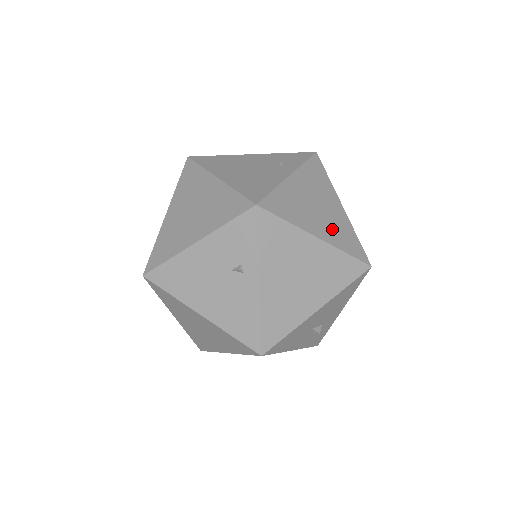
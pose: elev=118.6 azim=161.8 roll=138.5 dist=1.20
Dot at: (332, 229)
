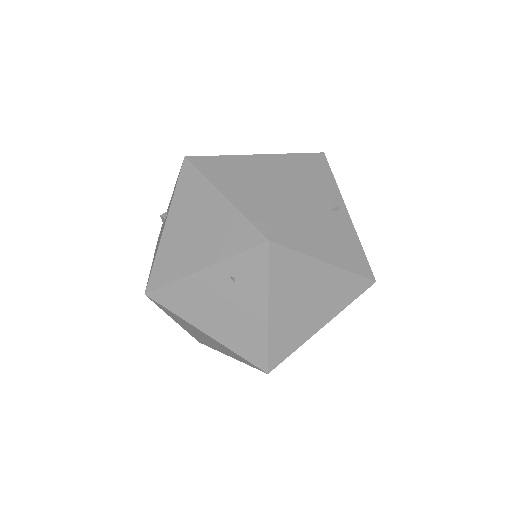
Dot at: occluded
